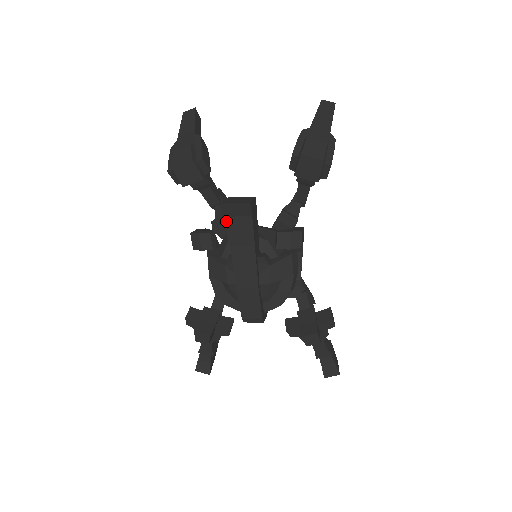
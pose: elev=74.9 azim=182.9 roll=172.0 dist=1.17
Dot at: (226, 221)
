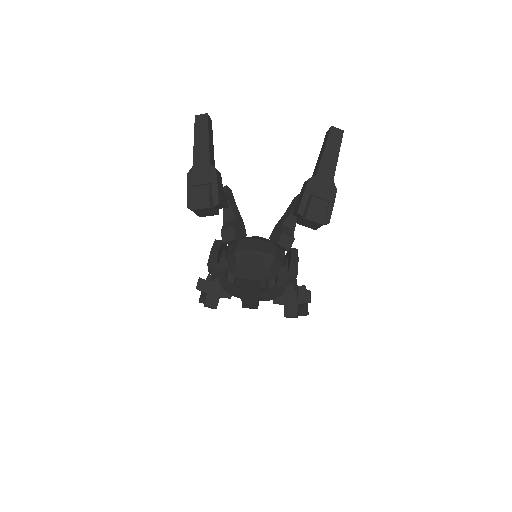
Dot at: (240, 279)
